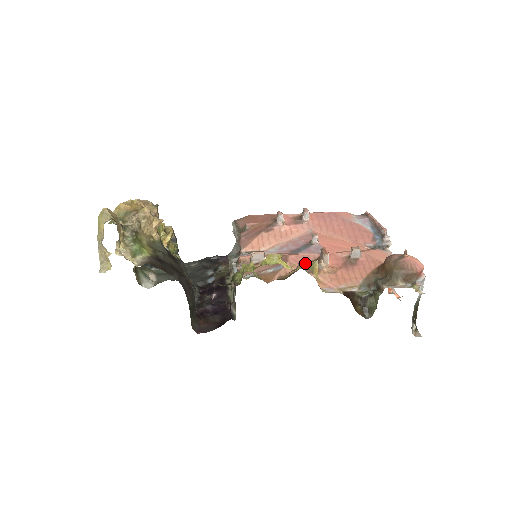
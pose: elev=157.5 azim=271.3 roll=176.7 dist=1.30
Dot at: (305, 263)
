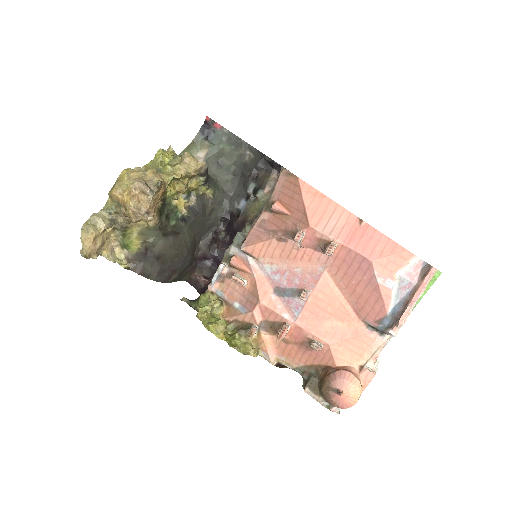
Dot at: (268, 320)
